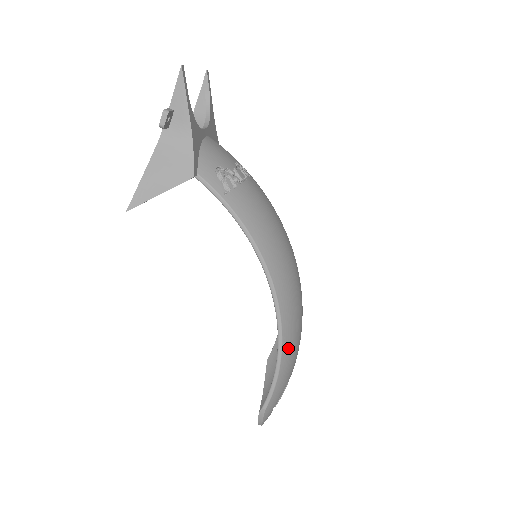
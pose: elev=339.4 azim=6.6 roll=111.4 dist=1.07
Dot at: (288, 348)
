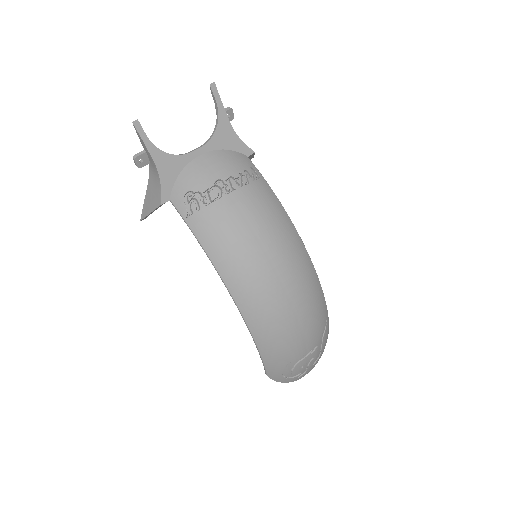
Dot at: (264, 341)
